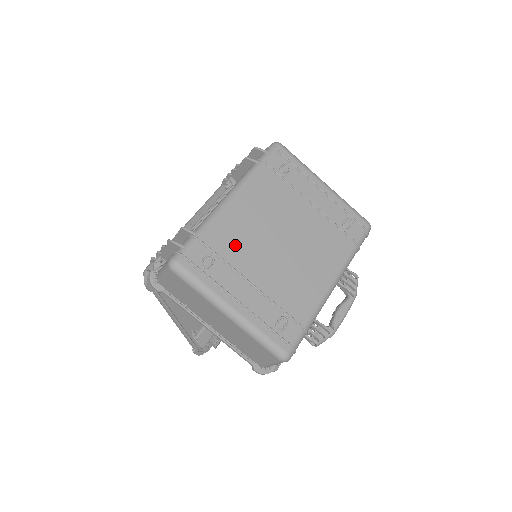
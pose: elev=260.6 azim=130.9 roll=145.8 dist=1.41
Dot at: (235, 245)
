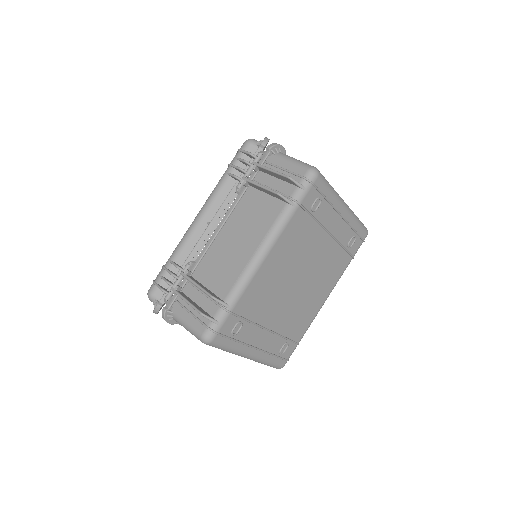
Dot at: (260, 303)
